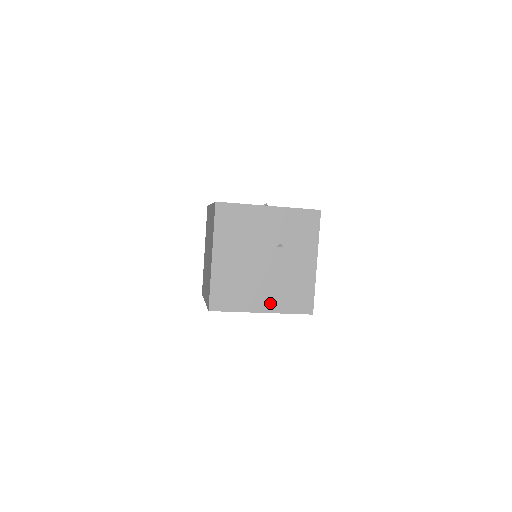
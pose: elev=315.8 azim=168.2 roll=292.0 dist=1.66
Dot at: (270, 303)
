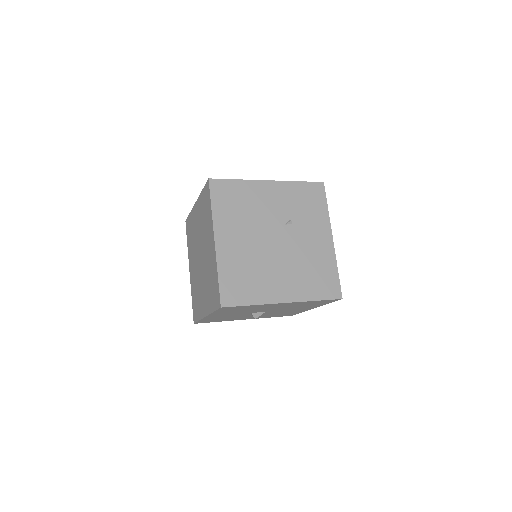
Dot at: (292, 290)
